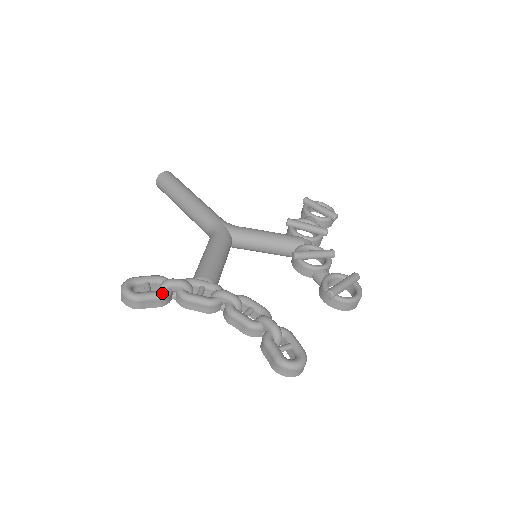
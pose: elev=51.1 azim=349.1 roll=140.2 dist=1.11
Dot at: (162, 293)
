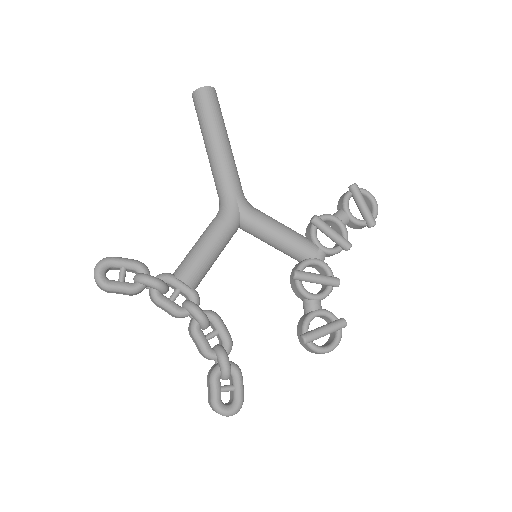
Dot at: (133, 290)
